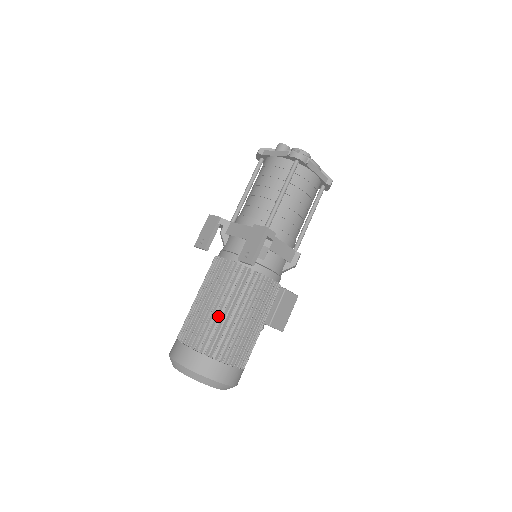
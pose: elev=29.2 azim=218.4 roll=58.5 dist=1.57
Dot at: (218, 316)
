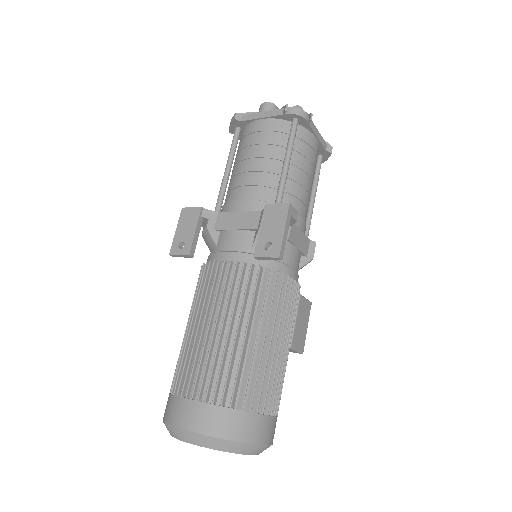
Dot at: (237, 345)
